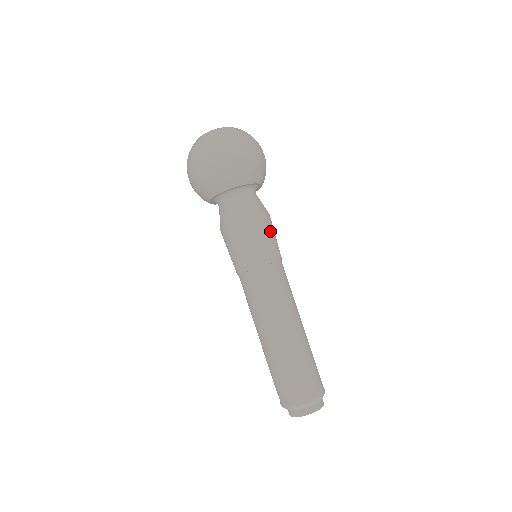
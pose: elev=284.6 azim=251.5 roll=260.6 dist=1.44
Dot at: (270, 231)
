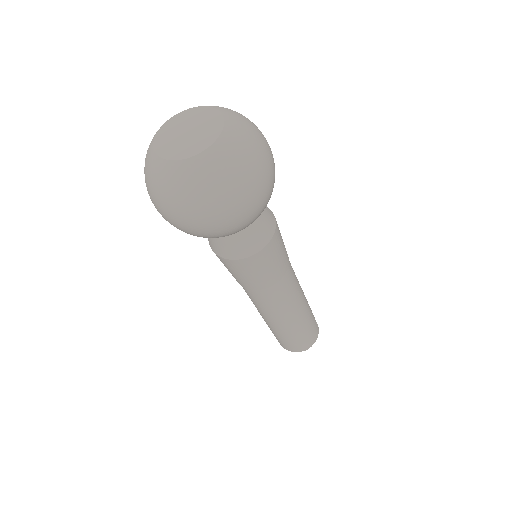
Dot at: (277, 251)
